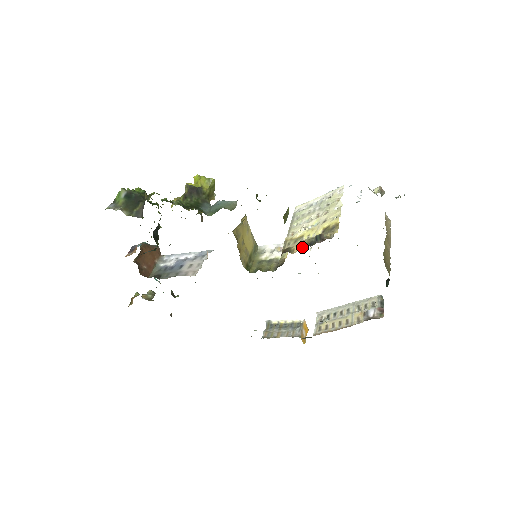
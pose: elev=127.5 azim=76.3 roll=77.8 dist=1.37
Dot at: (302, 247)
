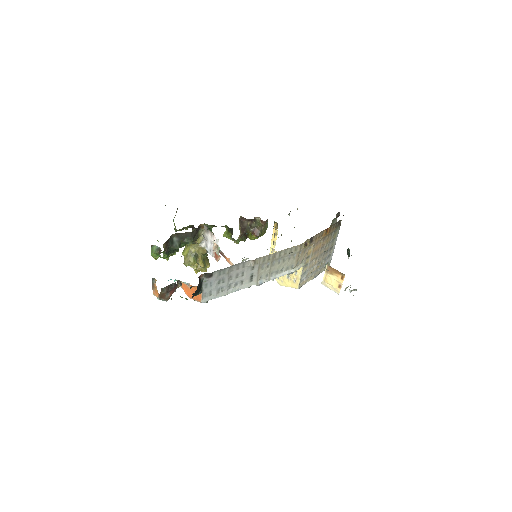
Dot at: occluded
